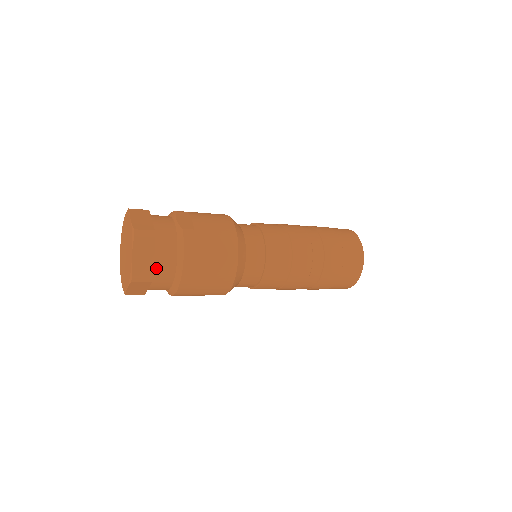
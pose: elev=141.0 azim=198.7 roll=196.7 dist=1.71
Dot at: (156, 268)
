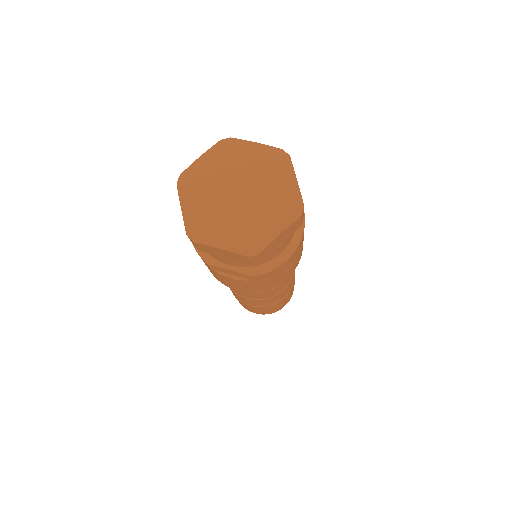
Dot at: occluded
